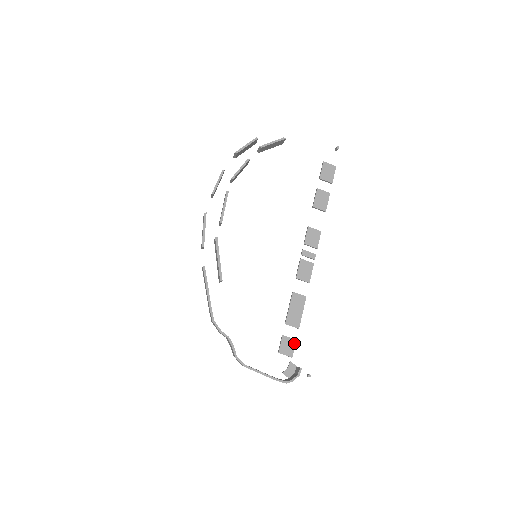
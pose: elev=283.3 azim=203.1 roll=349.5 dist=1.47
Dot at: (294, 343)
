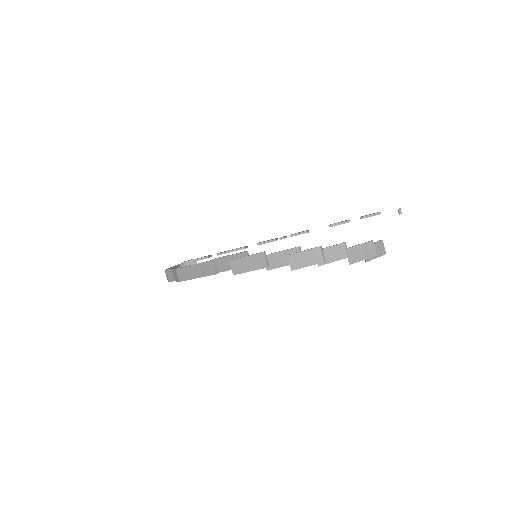
Dot at: occluded
